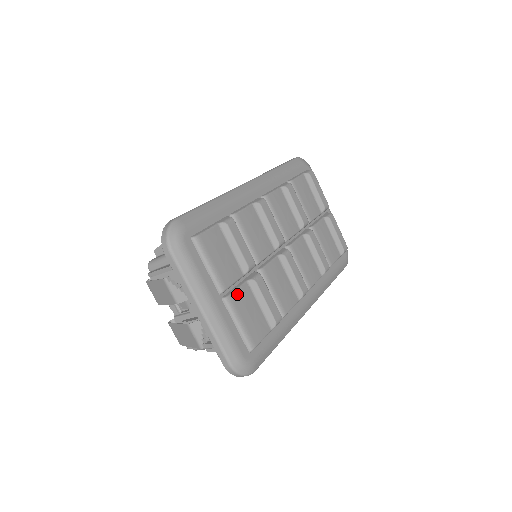
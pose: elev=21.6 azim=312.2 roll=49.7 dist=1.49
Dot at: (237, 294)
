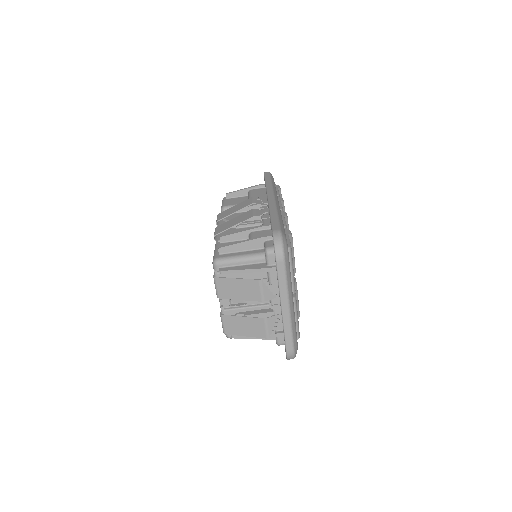
Dot at: occluded
